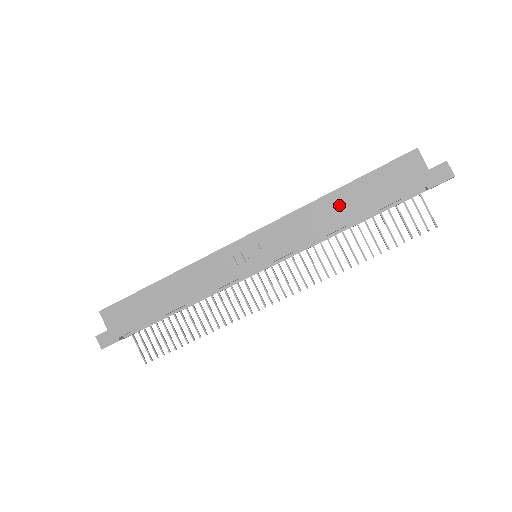
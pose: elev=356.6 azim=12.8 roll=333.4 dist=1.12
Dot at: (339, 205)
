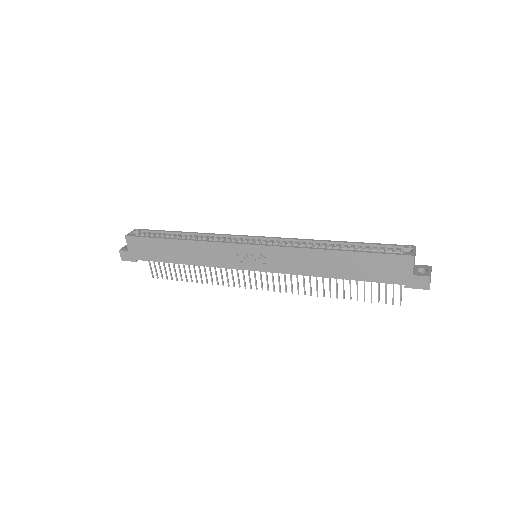
Dot at: (332, 262)
